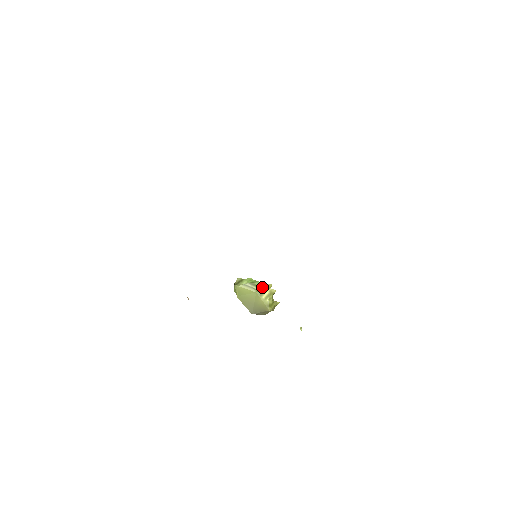
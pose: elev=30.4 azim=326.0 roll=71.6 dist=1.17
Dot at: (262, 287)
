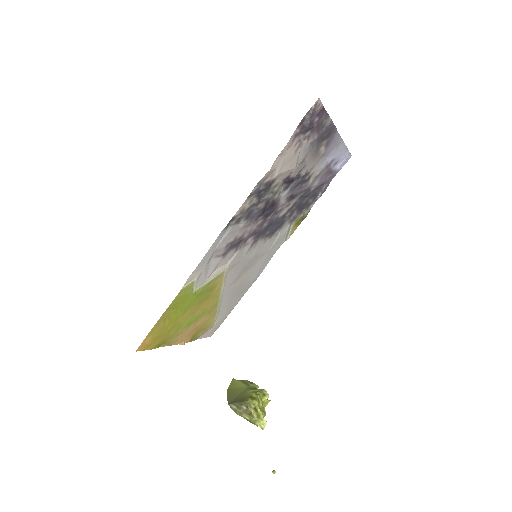
Dot at: occluded
